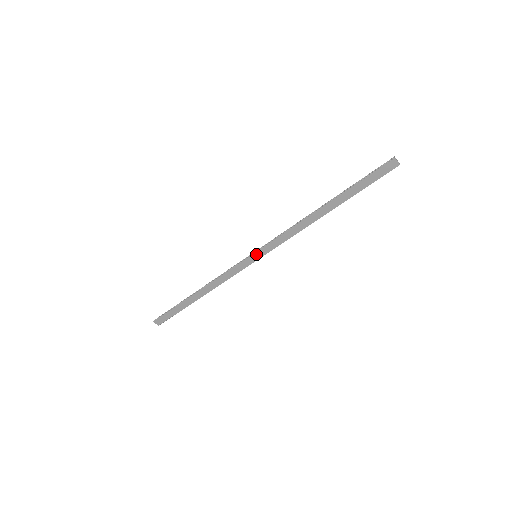
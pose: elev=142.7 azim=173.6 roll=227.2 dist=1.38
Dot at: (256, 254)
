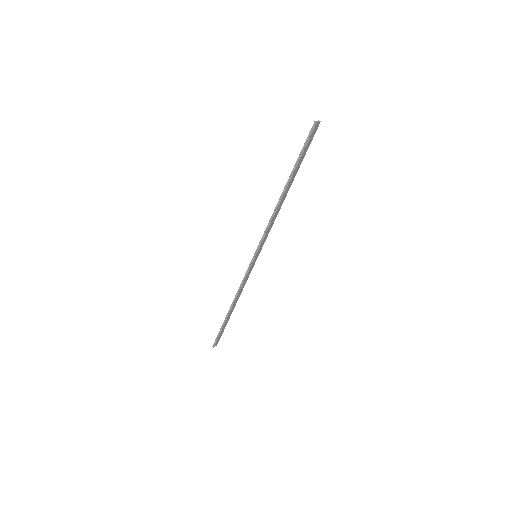
Dot at: (256, 256)
